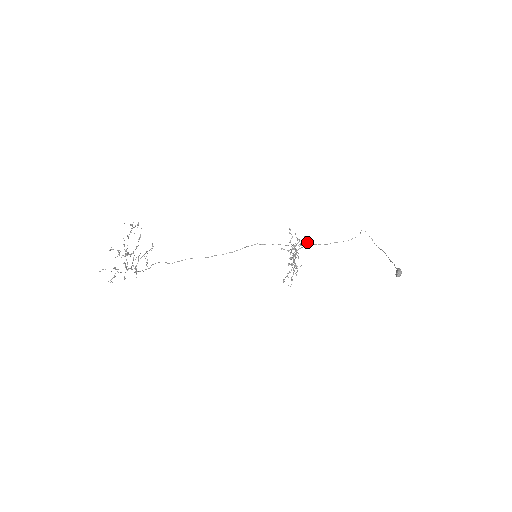
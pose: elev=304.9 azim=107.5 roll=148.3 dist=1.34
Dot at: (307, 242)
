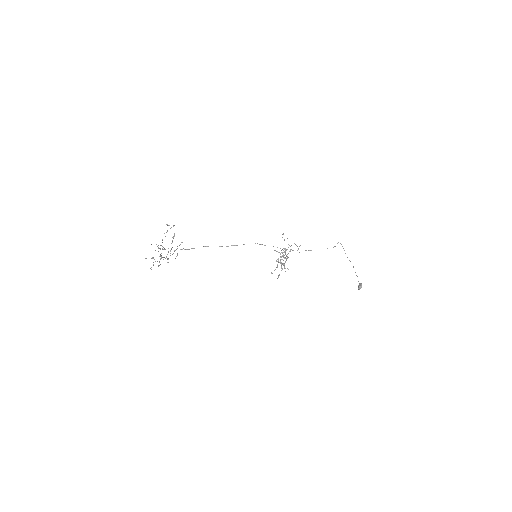
Dot at: occluded
